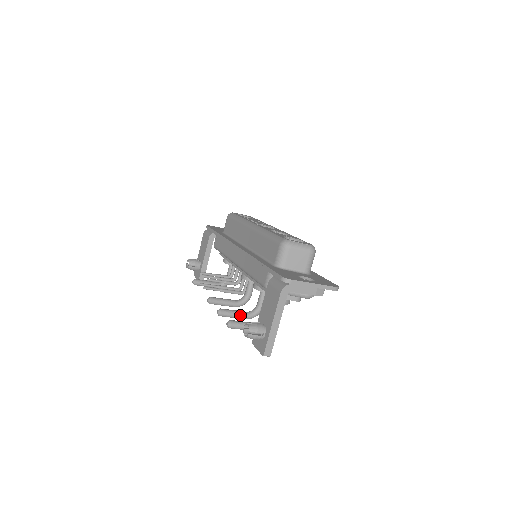
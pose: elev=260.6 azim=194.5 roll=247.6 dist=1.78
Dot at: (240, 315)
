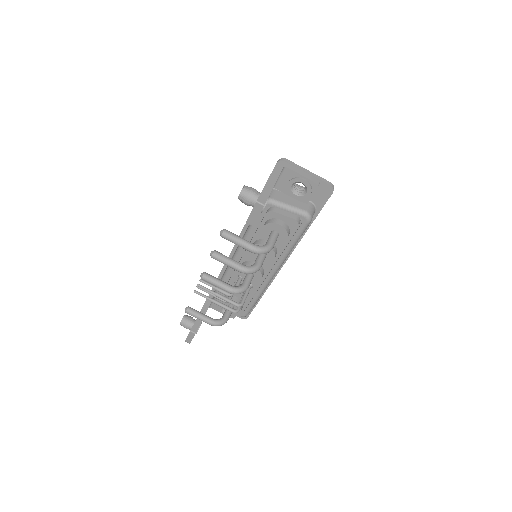
Dot at: (235, 261)
